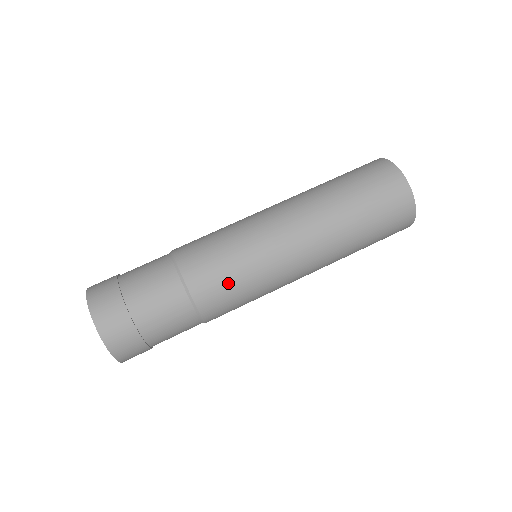
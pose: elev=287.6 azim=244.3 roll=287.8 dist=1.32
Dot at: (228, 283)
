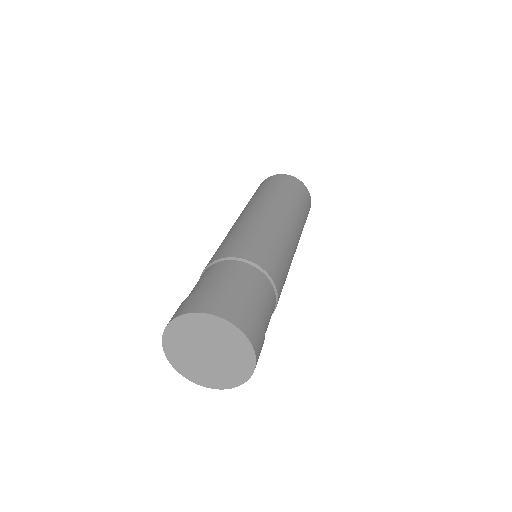
Dot at: (252, 241)
